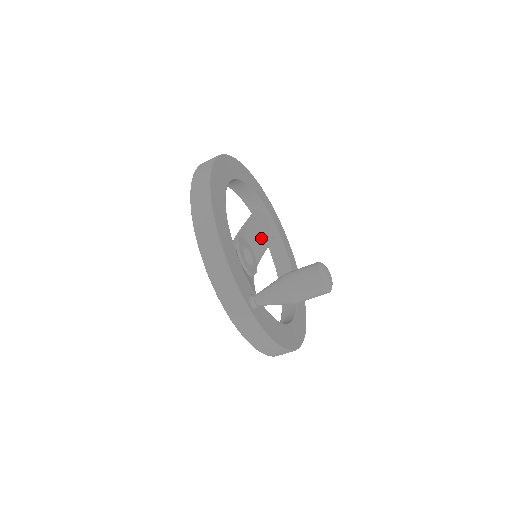
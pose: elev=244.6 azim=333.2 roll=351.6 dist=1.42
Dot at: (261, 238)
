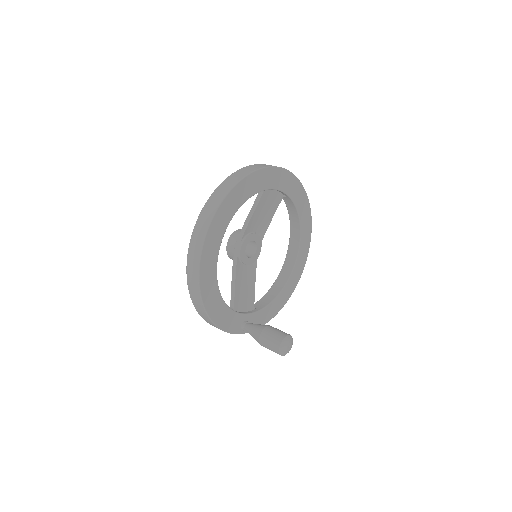
Dot at: (267, 212)
